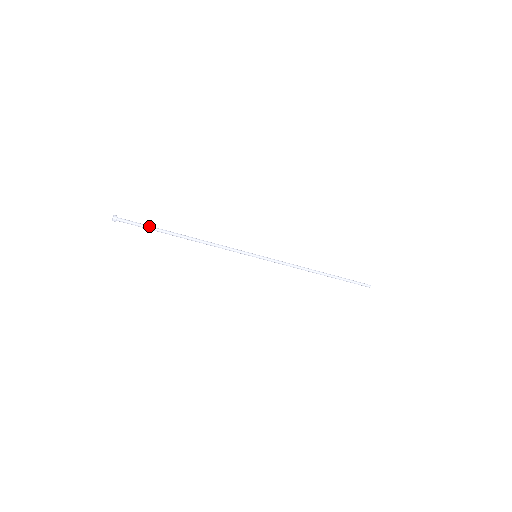
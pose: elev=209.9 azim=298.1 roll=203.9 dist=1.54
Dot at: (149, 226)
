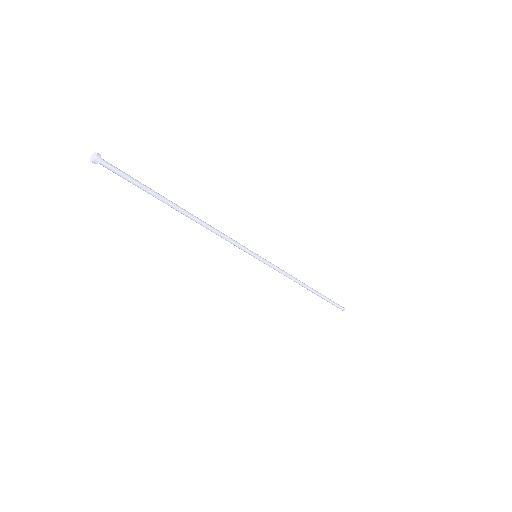
Dot at: occluded
